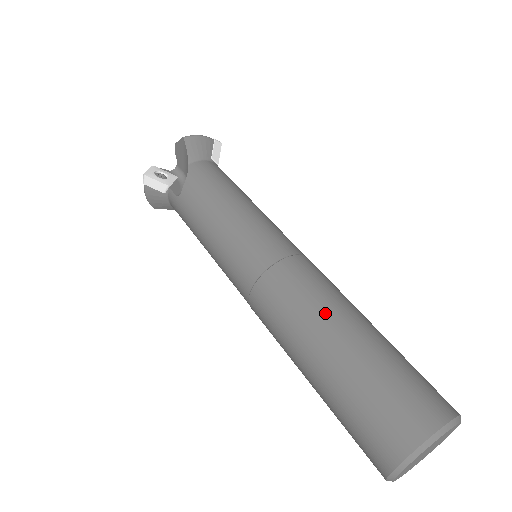
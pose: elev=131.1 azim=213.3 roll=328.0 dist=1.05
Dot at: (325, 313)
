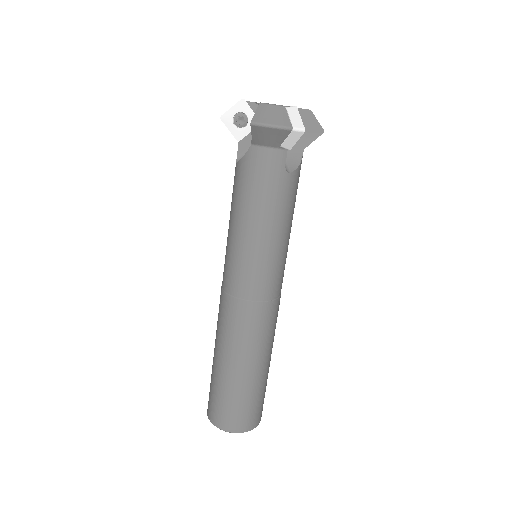
Dot at: (227, 348)
